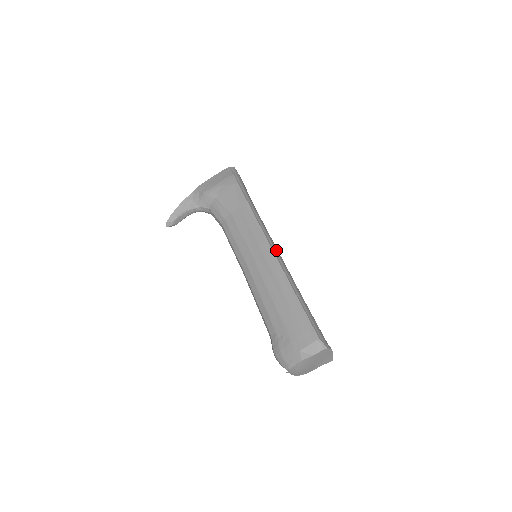
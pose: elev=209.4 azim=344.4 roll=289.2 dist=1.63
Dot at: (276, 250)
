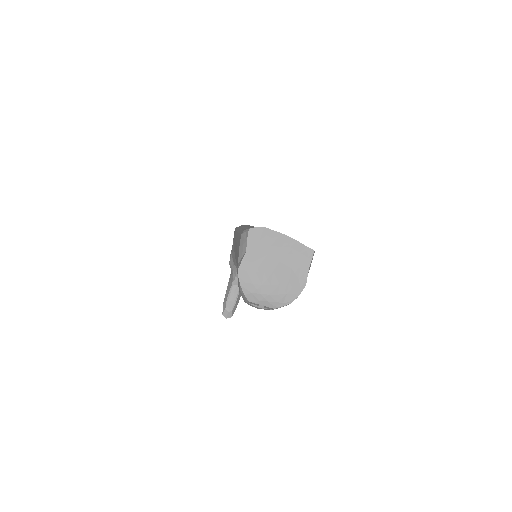
Dot at: occluded
